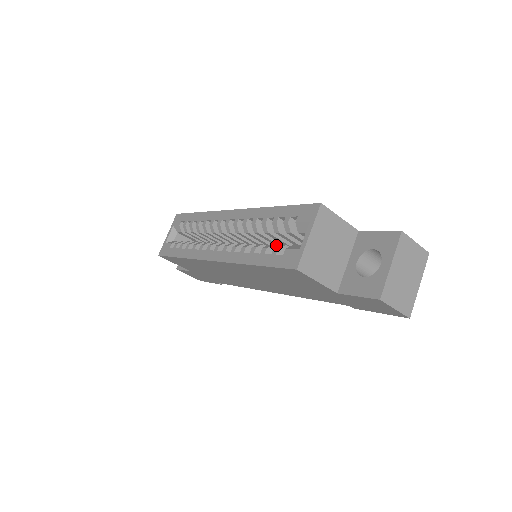
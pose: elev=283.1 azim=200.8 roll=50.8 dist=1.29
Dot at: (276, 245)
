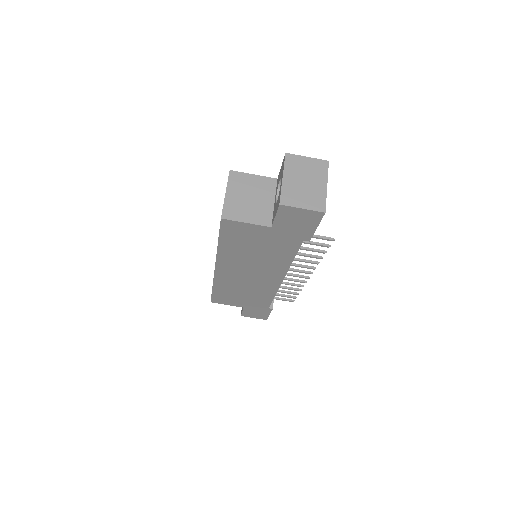
Dot at: occluded
